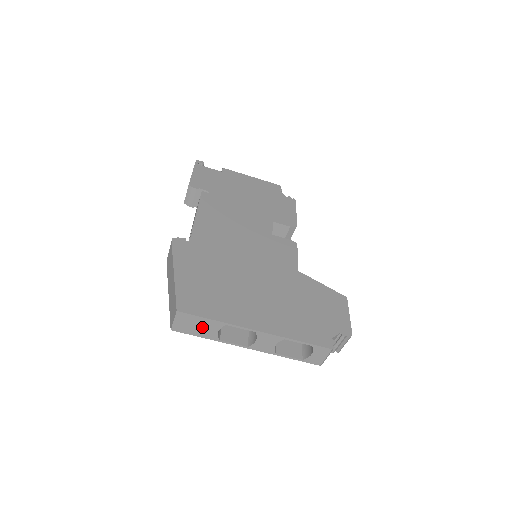
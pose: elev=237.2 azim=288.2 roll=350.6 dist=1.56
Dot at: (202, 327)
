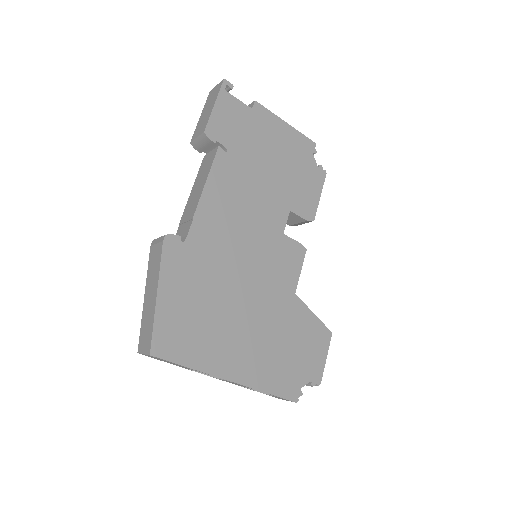
Dot at: (173, 363)
